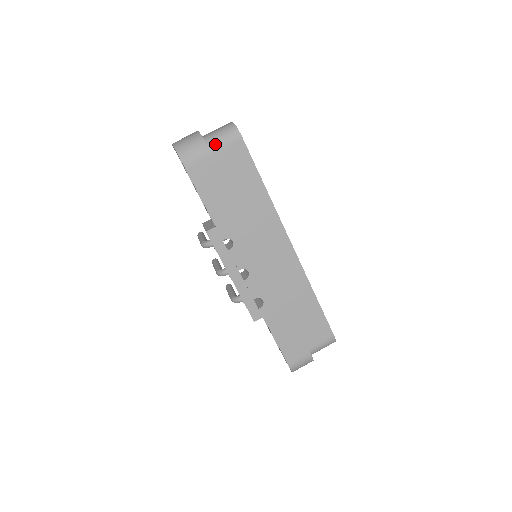
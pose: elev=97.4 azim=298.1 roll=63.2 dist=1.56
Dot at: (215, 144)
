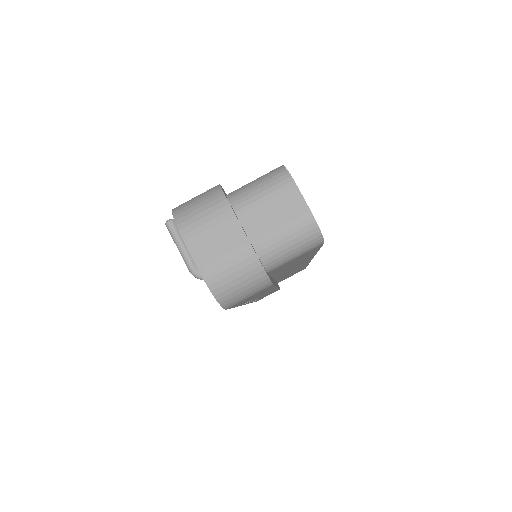
Dot at: (278, 263)
